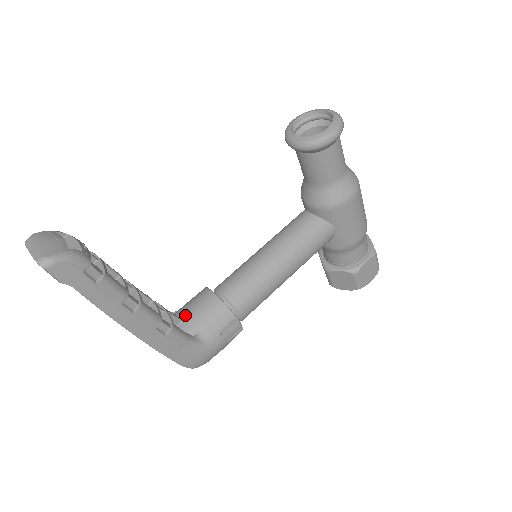
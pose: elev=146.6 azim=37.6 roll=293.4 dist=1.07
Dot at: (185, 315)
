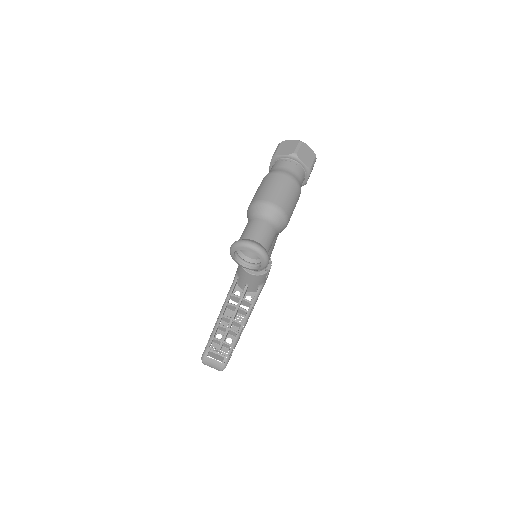
Dot at: (247, 284)
